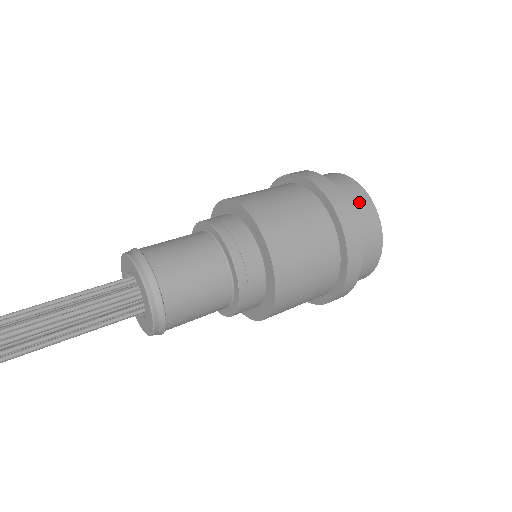
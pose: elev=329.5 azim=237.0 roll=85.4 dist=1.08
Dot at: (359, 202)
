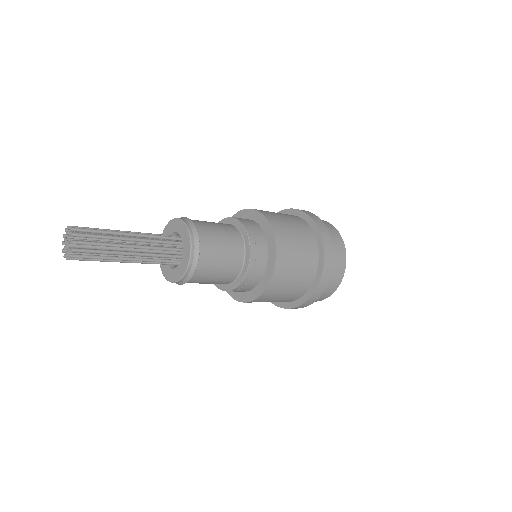
Dot at: occluded
